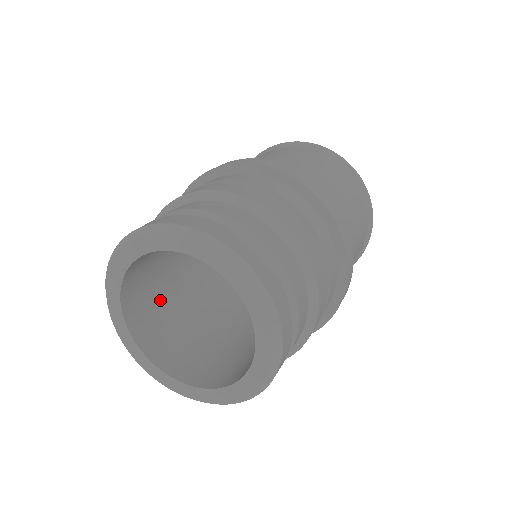
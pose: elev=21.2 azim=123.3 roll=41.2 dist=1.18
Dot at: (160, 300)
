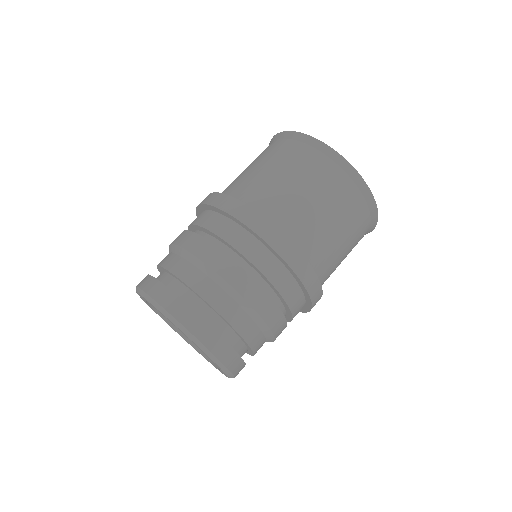
Dot at: occluded
